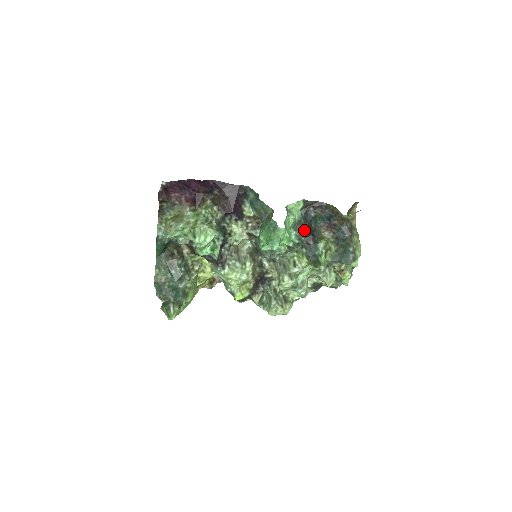
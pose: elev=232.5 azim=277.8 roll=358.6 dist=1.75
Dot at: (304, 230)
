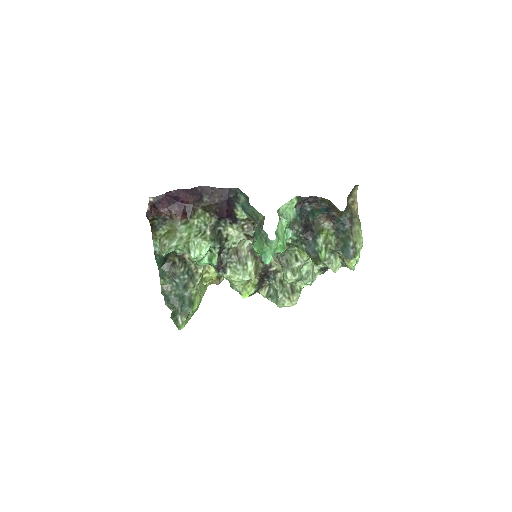
Dot at: (301, 227)
